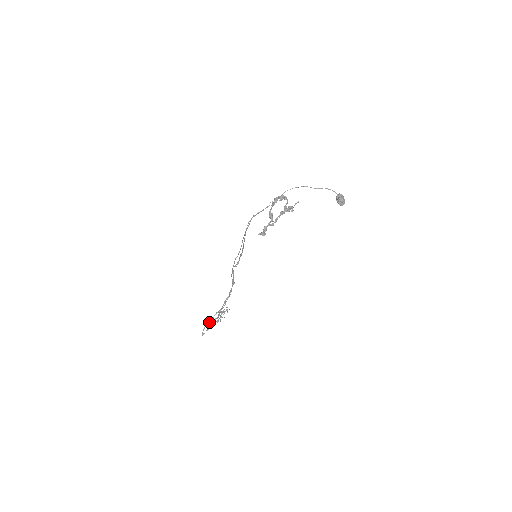
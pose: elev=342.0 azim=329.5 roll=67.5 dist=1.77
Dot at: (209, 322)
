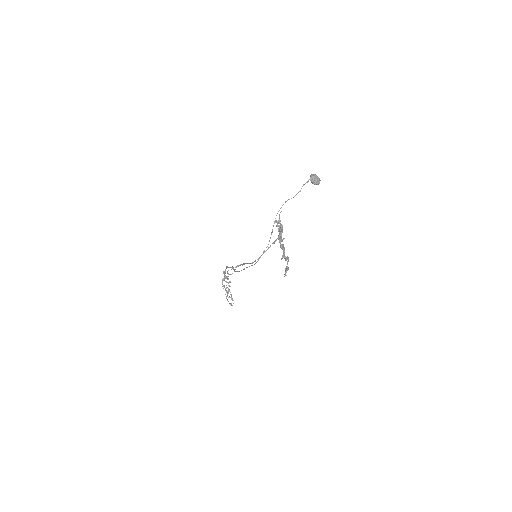
Dot at: (227, 294)
